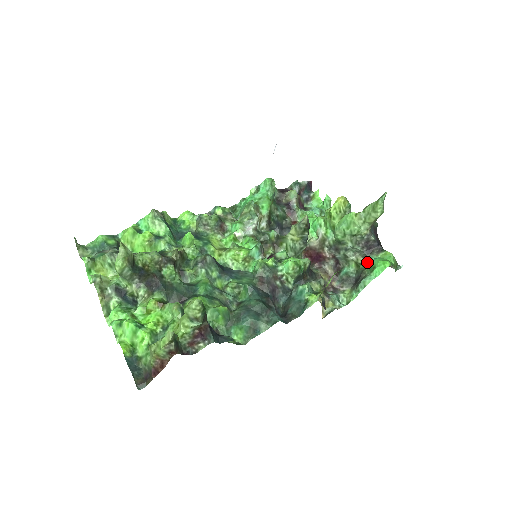
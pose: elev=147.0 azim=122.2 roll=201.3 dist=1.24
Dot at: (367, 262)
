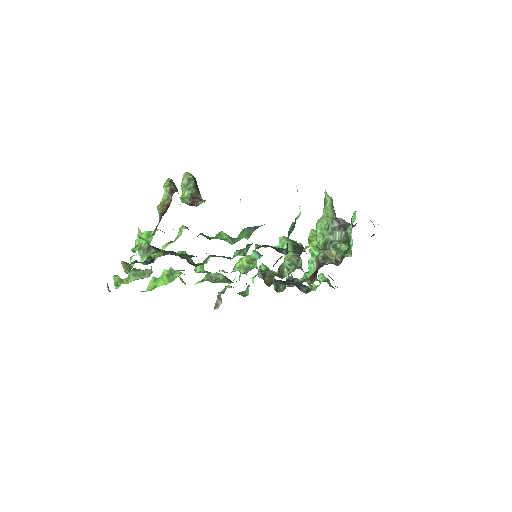
Dot at: occluded
